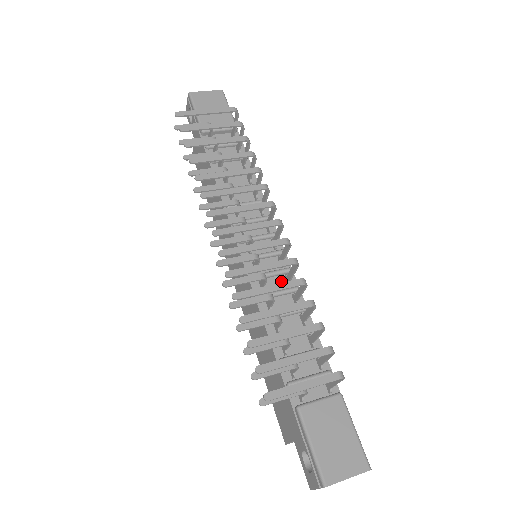
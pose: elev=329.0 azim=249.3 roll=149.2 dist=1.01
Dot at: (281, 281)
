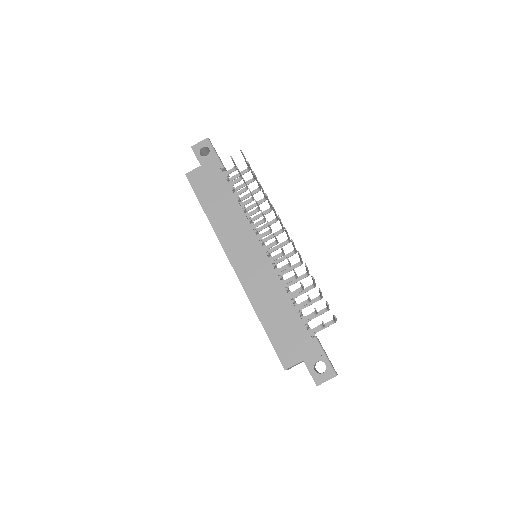
Dot at: occluded
